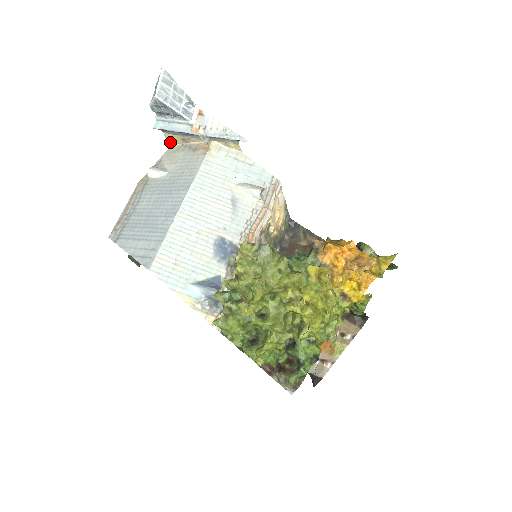
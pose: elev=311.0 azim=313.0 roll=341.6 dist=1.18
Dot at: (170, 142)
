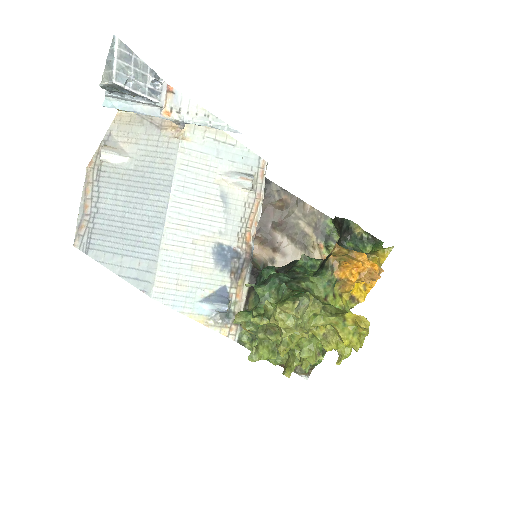
Dot at: (118, 109)
